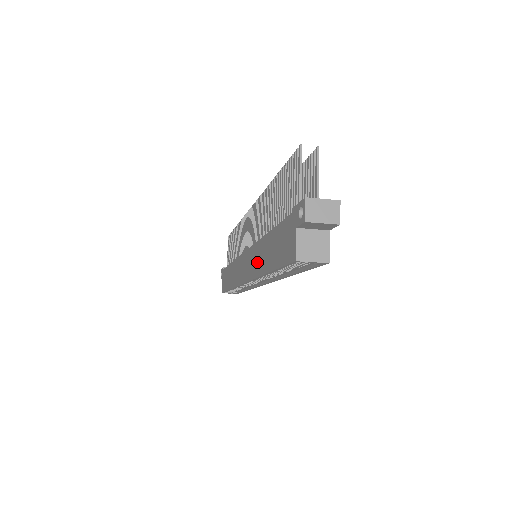
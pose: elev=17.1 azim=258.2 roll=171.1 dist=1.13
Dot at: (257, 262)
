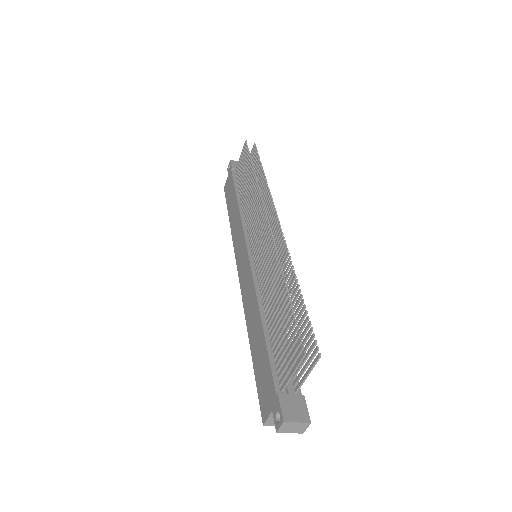
Dot at: (249, 307)
